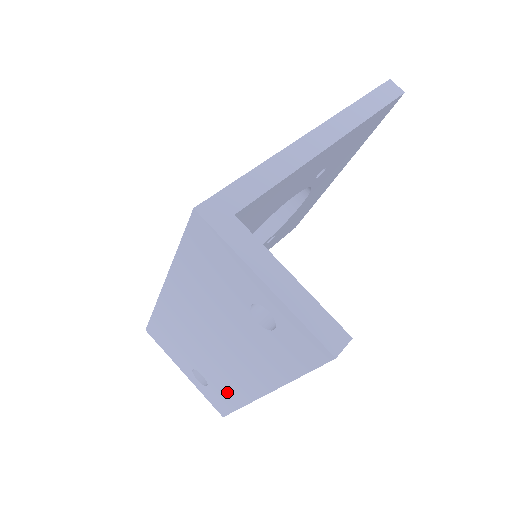
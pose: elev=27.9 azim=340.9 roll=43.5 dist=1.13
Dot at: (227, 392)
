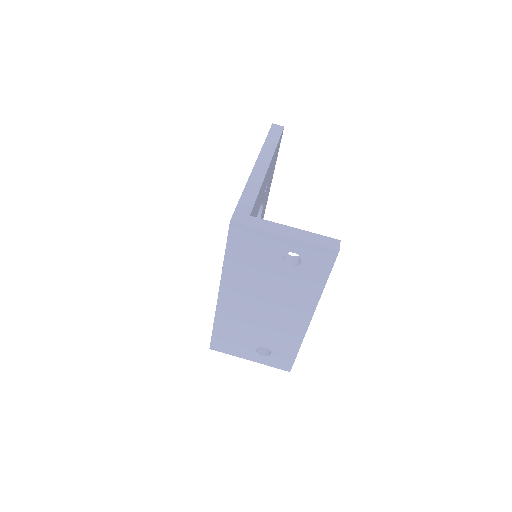
Dot at: (286, 343)
